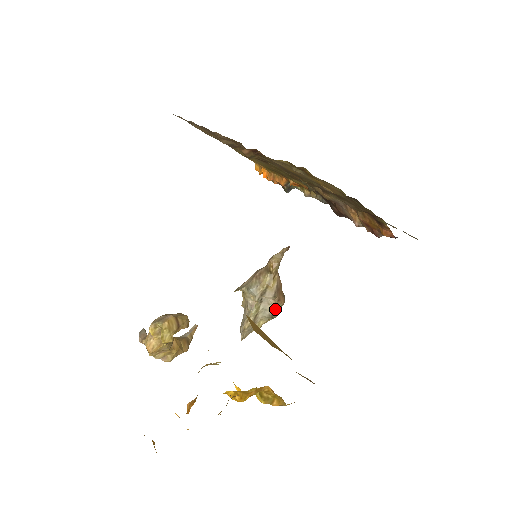
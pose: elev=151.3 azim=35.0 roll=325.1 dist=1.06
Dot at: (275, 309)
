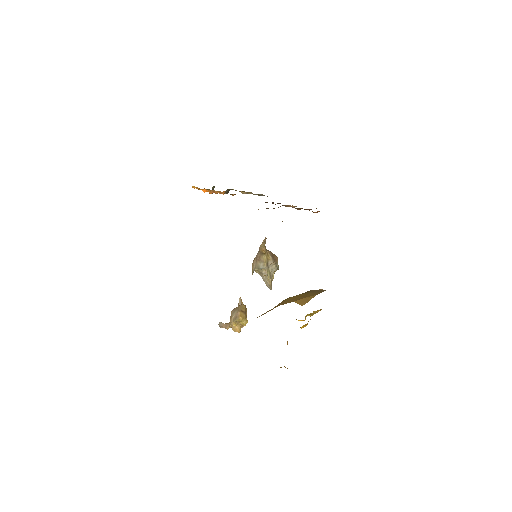
Dot at: (277, 265)
